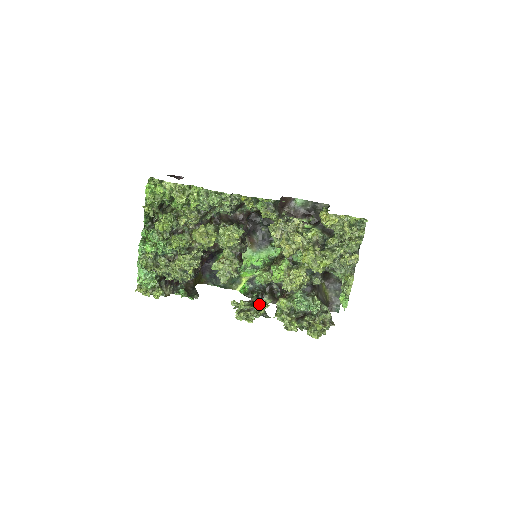
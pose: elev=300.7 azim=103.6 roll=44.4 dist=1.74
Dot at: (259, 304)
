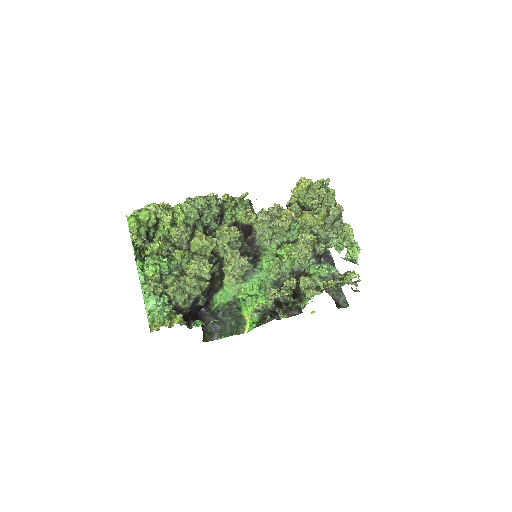
Dot at: occluded
